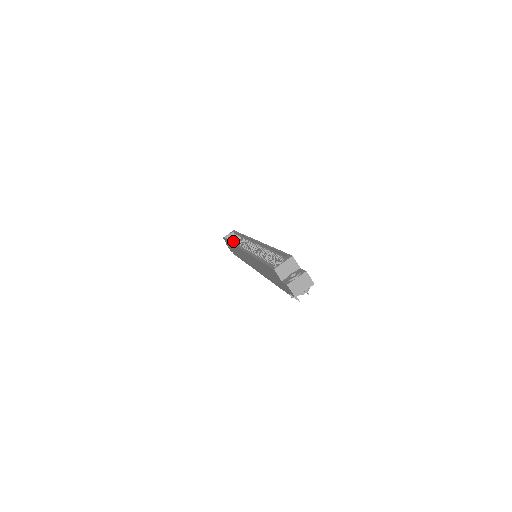
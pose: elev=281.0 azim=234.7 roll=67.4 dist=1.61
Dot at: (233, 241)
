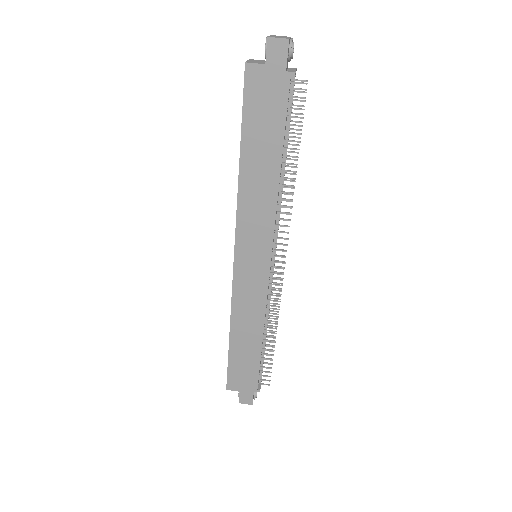
Dot at: (232, 337)
